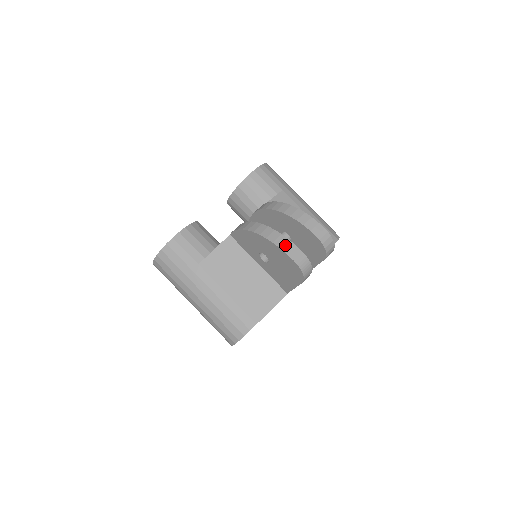
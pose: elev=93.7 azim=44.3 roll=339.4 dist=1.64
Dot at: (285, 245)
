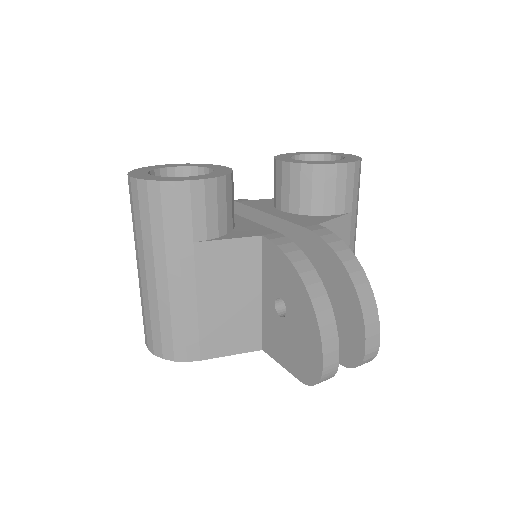
Dot at: (330, 341)
